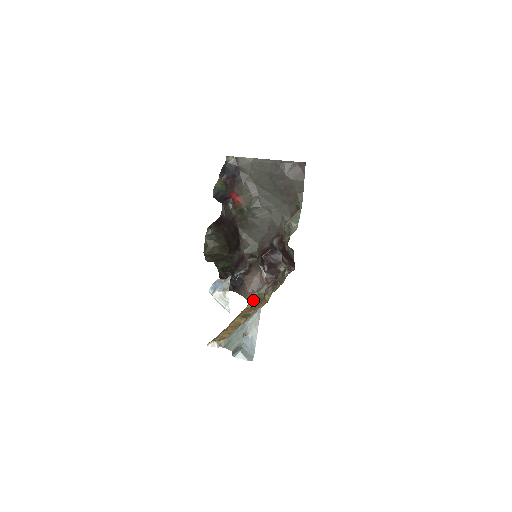
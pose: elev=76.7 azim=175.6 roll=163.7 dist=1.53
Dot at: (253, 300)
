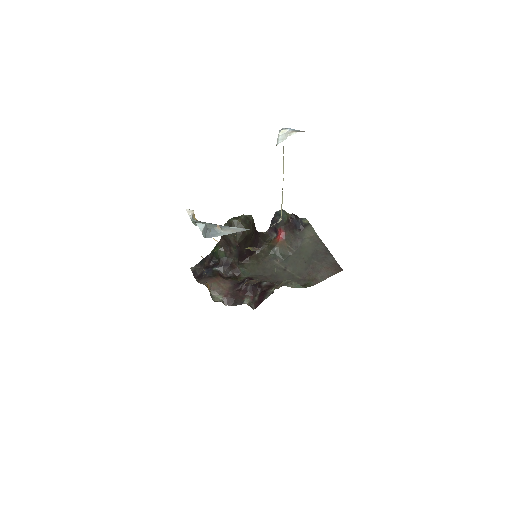
Dot at: occluded
